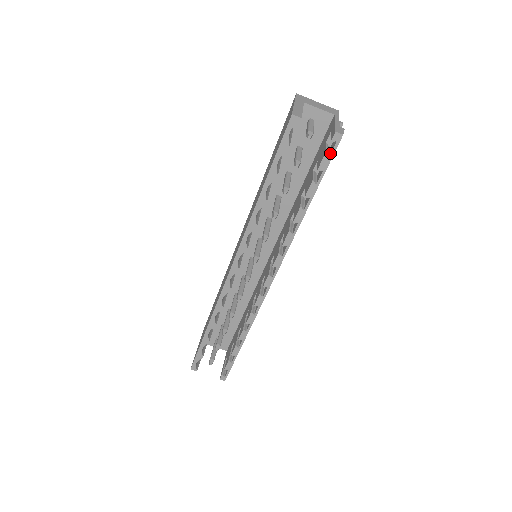
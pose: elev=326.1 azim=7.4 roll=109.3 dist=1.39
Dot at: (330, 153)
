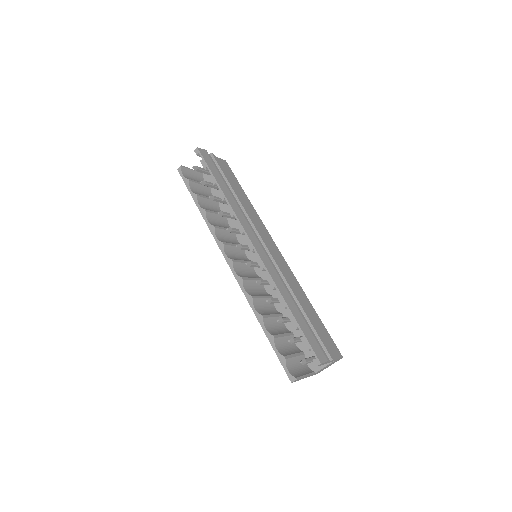
Dot at: (203, 159)
